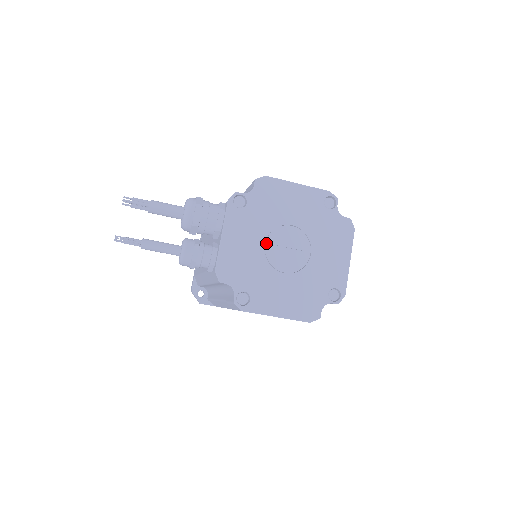
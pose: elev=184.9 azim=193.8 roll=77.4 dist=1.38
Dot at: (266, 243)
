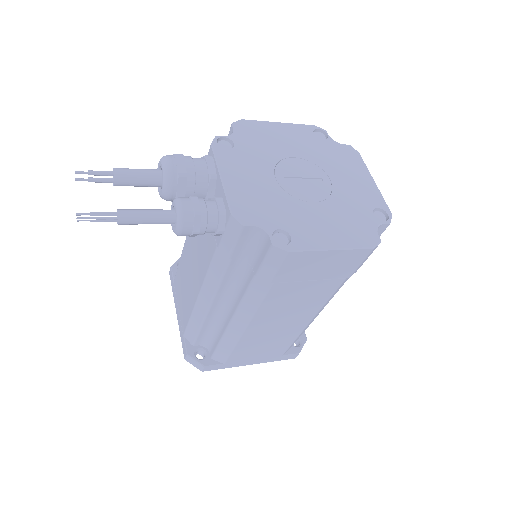
Dot at: (276, 177)
